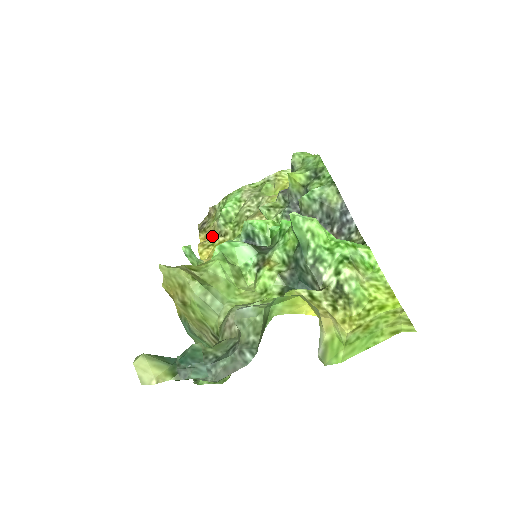
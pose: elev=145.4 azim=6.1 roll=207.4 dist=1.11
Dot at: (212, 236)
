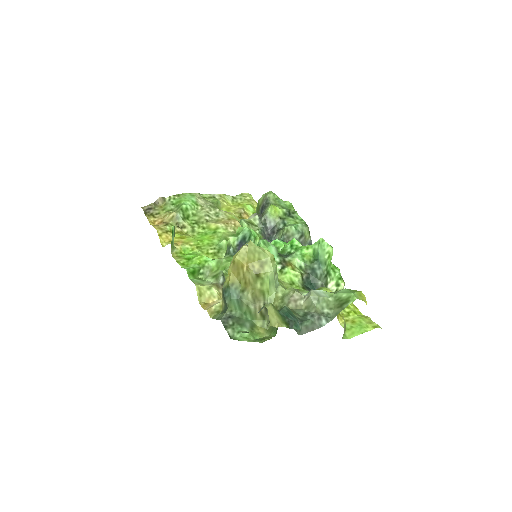
Dot at: (169, 224)
